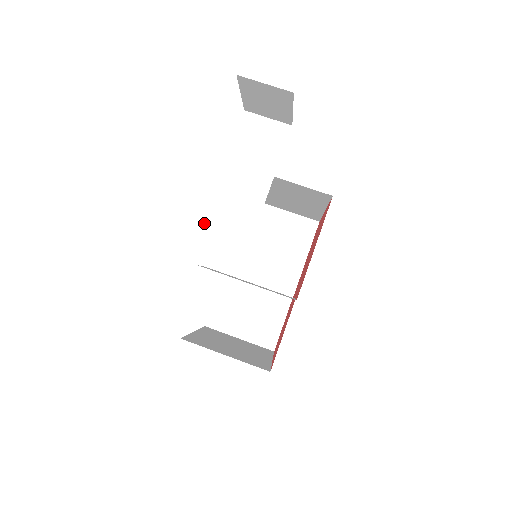
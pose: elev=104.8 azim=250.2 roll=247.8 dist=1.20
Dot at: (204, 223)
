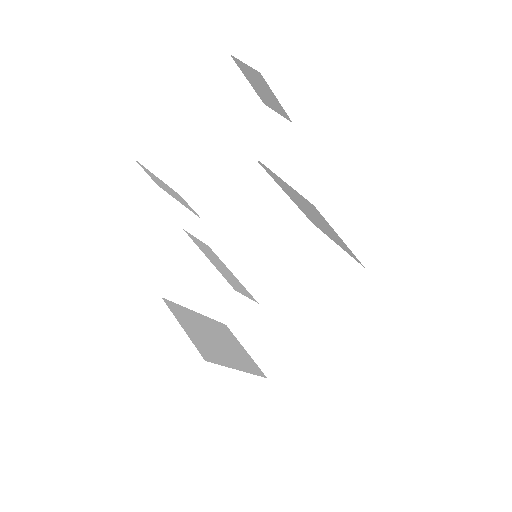
Dot at: (188, 187)
